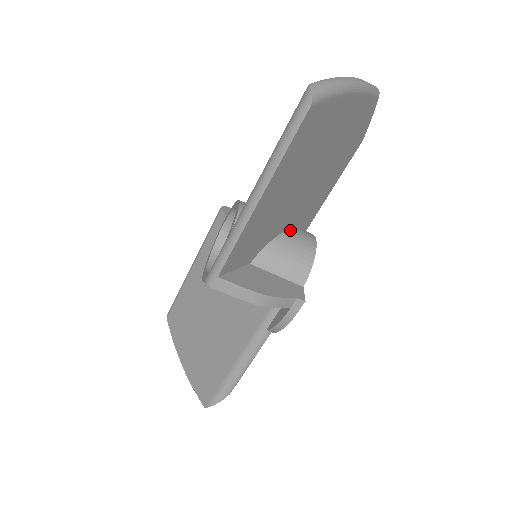
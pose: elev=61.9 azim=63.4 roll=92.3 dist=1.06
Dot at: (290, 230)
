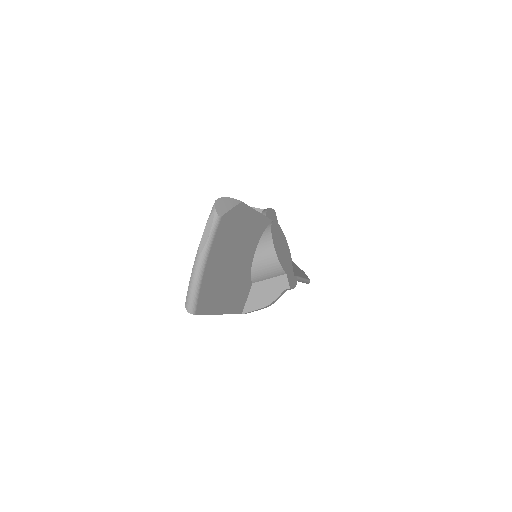
Dot at: (256, 253)
